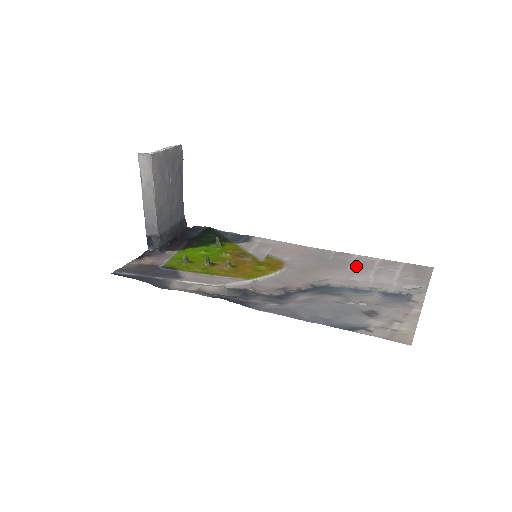
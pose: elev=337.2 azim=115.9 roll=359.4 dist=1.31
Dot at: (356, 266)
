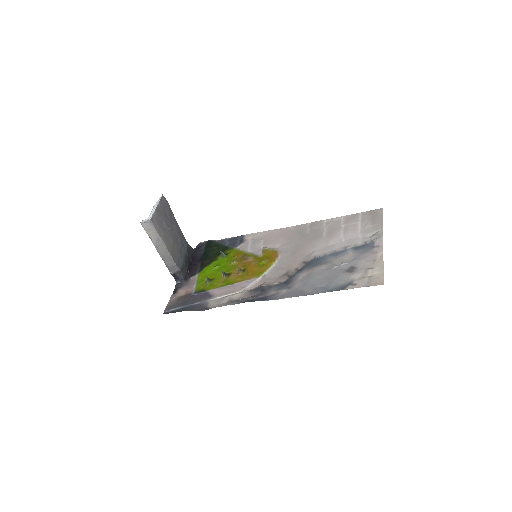
Dot at: (328, 231)
